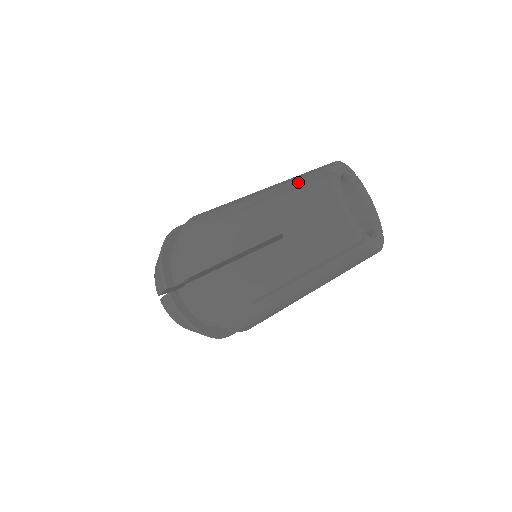
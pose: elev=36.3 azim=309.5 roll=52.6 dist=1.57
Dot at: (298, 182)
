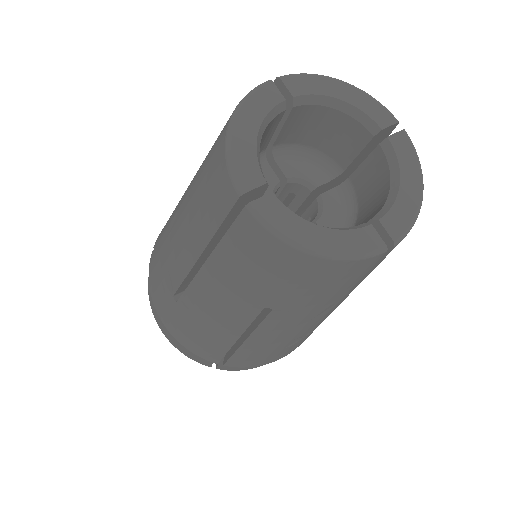
Dot at: occluded
